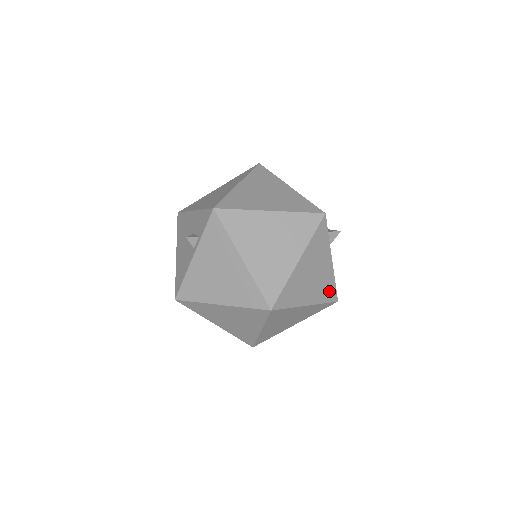
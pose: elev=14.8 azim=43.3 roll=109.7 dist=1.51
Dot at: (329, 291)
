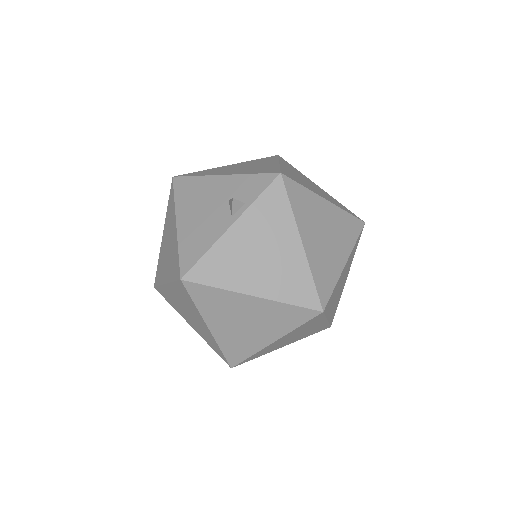
Dot at: (334, 311)
